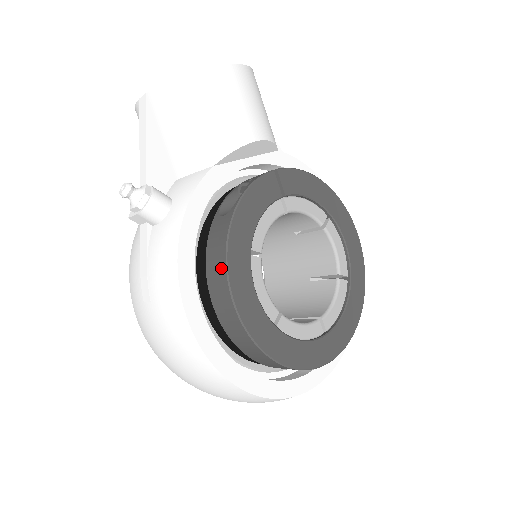
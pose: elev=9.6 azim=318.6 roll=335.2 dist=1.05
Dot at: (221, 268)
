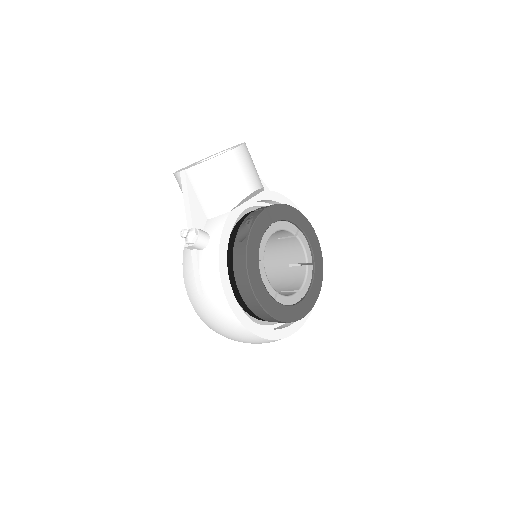
Dot at: (244, 273)
